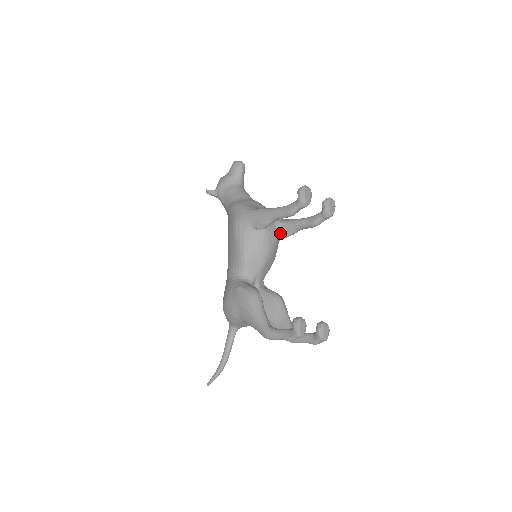
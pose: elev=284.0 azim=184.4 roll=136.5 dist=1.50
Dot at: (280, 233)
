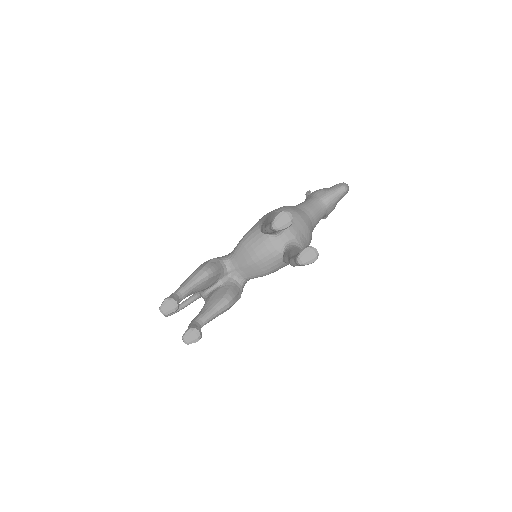
Dot at: (283, 254)
